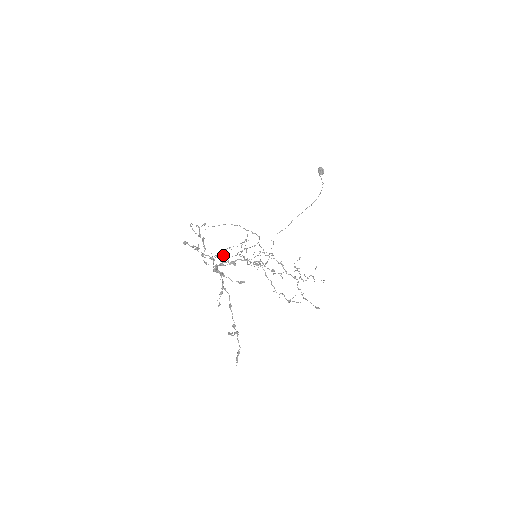
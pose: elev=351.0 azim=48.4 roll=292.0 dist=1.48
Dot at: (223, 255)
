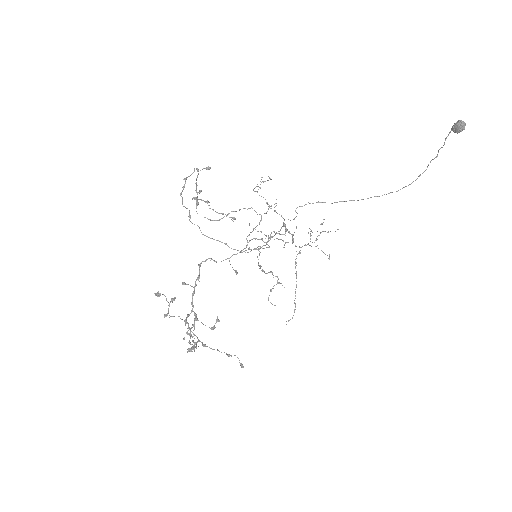
Dot at: occluded
